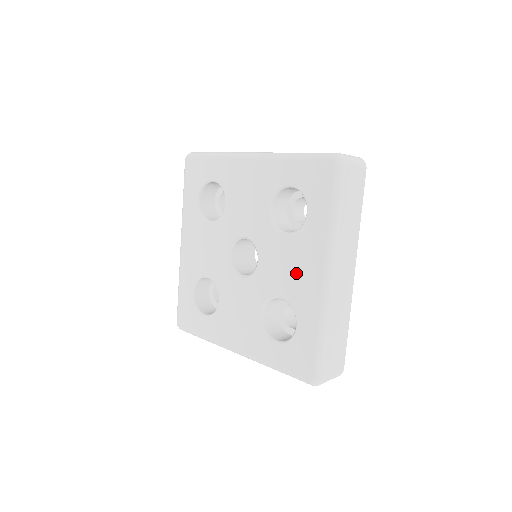
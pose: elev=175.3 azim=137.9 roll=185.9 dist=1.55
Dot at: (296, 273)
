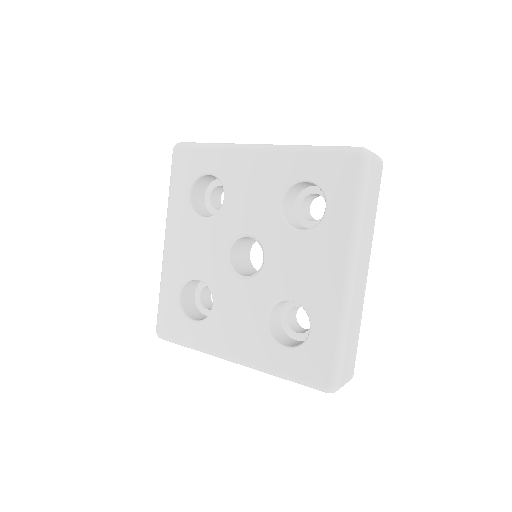
Dot at: (311, 273)
